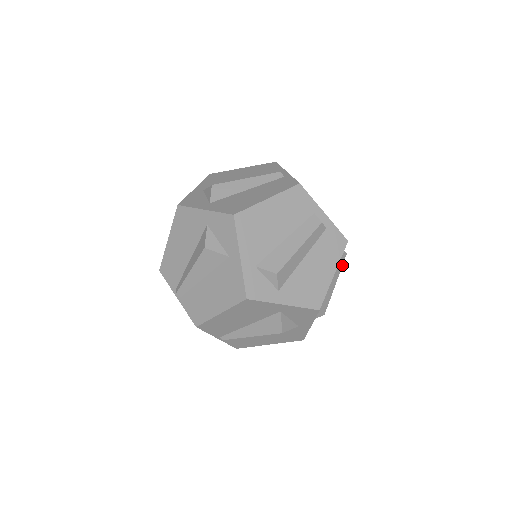
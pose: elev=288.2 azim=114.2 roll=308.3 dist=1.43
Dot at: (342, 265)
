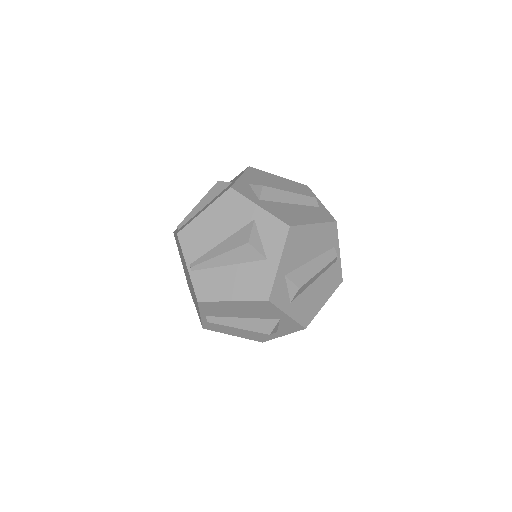
Dot at: (331, 262)
